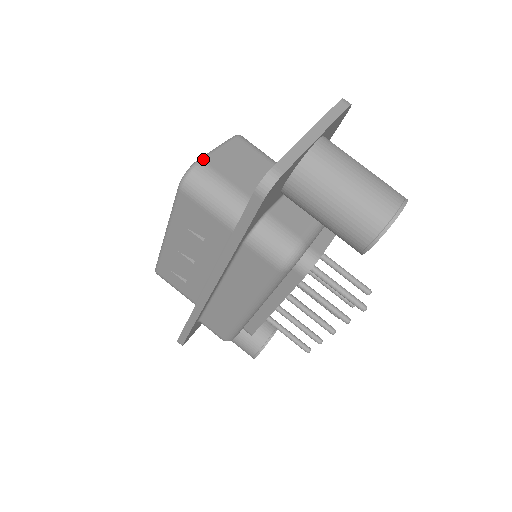
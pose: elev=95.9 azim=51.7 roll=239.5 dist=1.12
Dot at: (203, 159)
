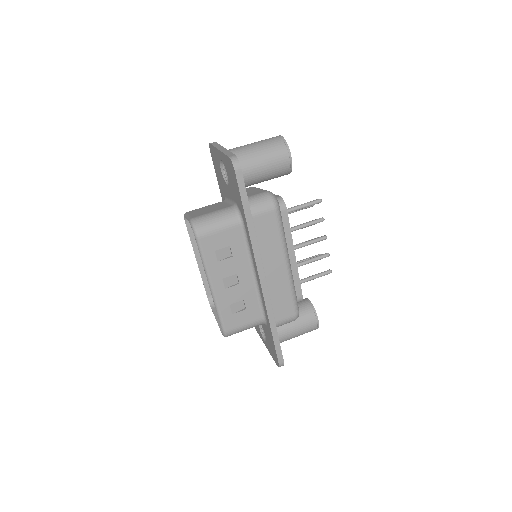
Dot at: (191, 218)
